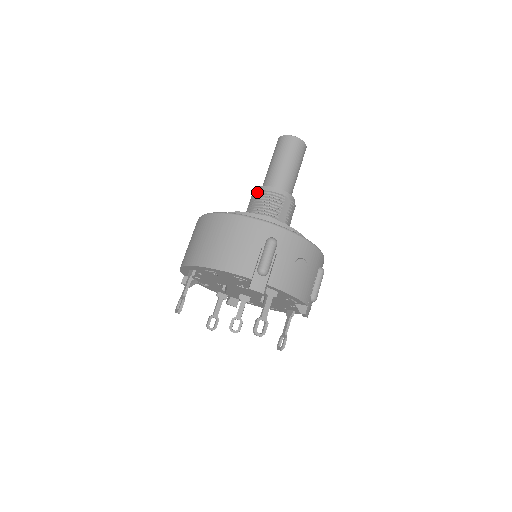
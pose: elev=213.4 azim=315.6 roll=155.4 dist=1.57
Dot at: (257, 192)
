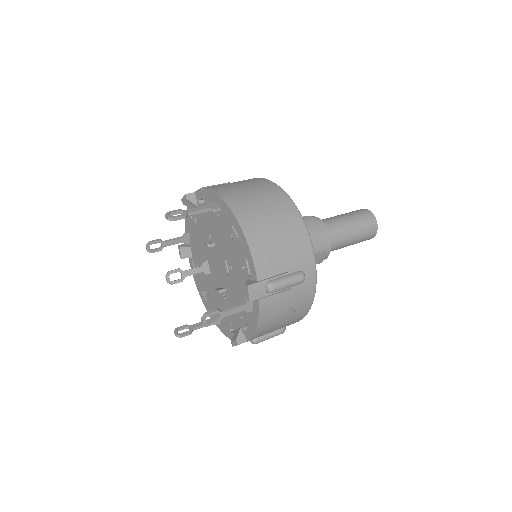
Dot at: (316, 221)
